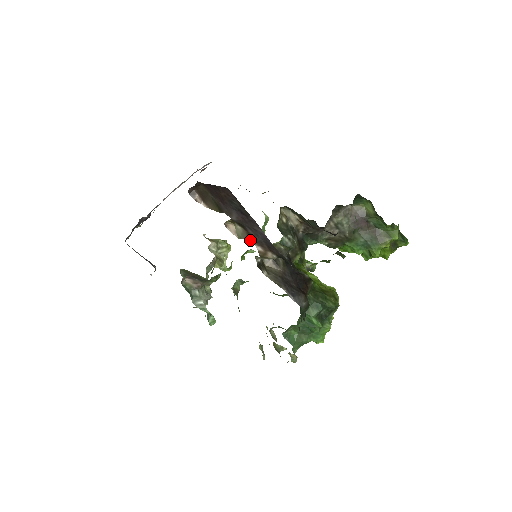
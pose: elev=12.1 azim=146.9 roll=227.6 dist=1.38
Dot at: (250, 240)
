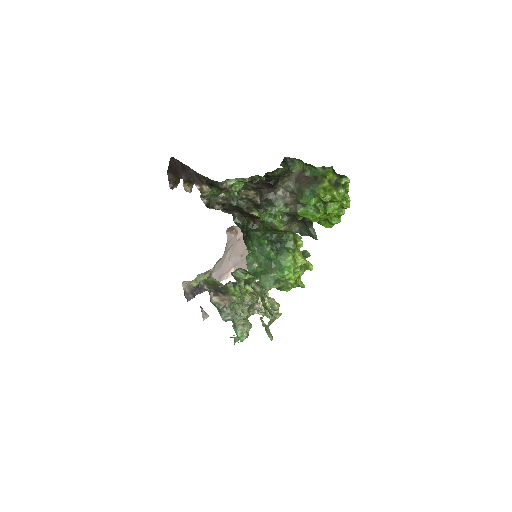
Dot at: occluded
